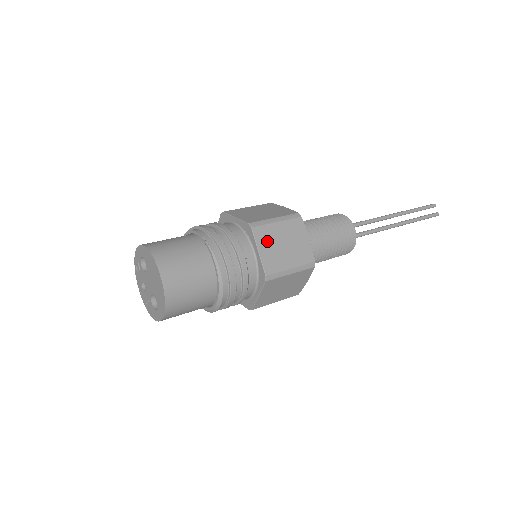
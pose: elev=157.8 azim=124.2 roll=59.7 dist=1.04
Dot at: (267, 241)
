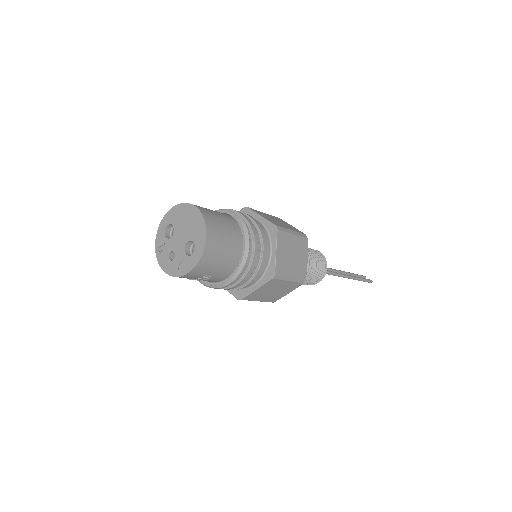
Dot at: (263, 215)
